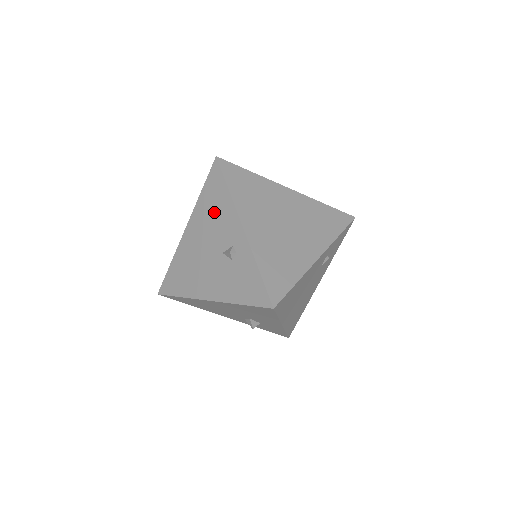
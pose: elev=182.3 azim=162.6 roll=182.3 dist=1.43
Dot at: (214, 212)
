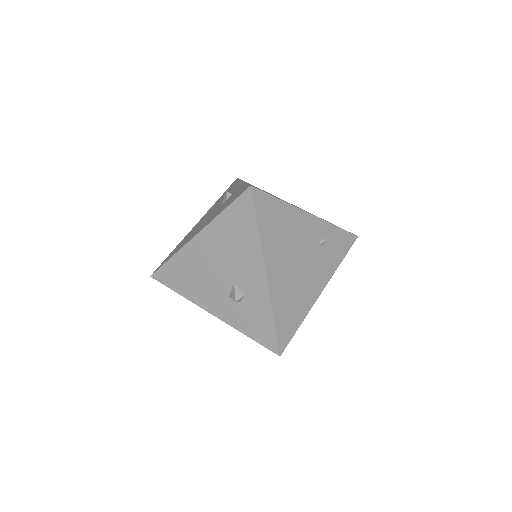
Dot at: occluded
